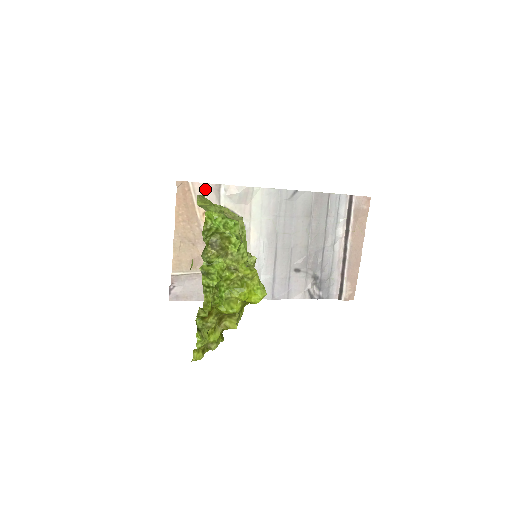
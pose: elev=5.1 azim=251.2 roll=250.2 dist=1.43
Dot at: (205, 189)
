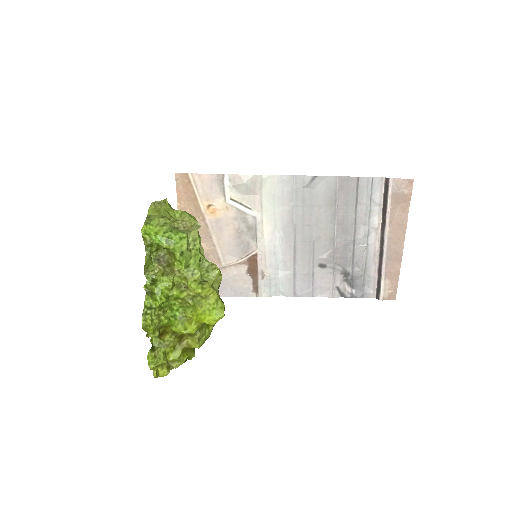
Dot at: (206, 180)
